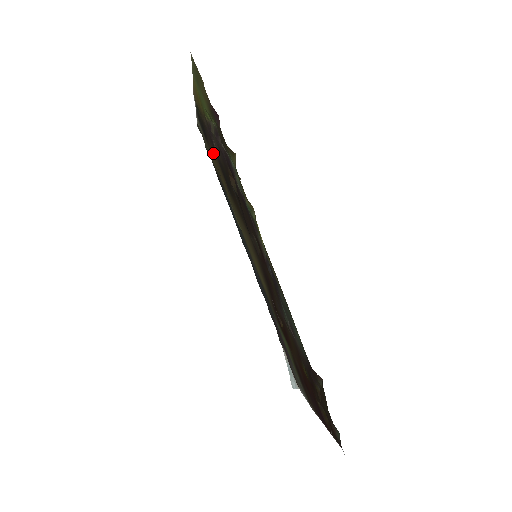
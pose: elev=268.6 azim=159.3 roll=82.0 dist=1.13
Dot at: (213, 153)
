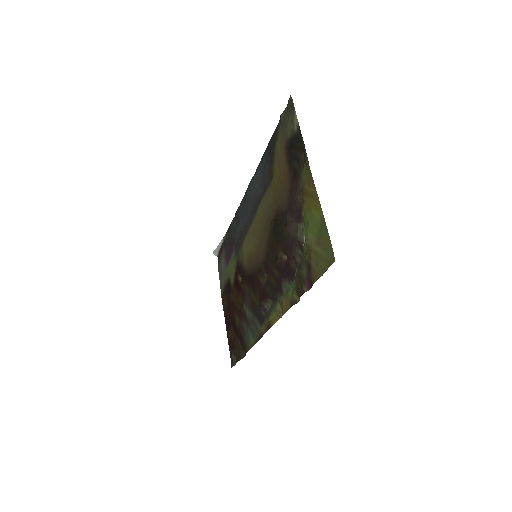
Dot at: (285, 185)
